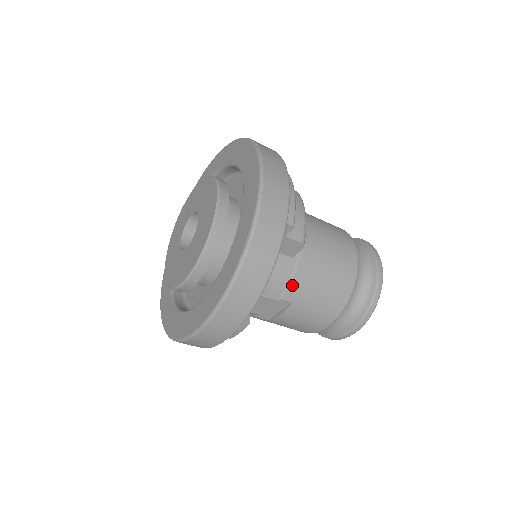
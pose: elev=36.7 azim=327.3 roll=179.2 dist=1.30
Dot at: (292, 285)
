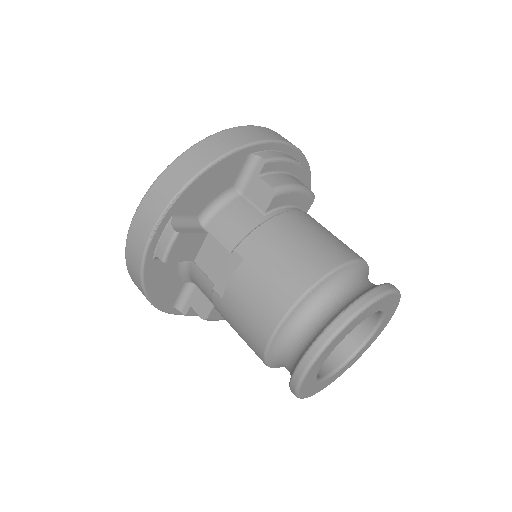
Dot at: (250, 236)
